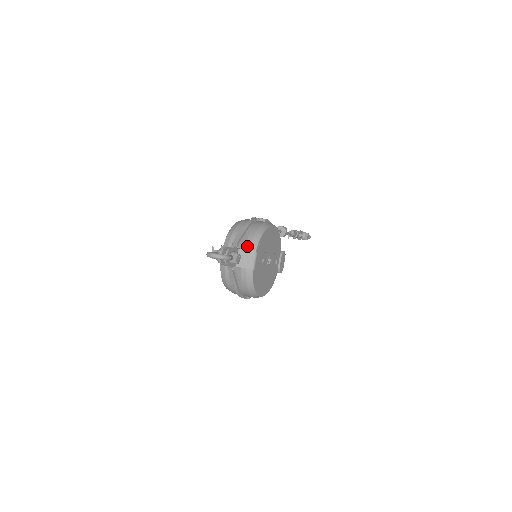
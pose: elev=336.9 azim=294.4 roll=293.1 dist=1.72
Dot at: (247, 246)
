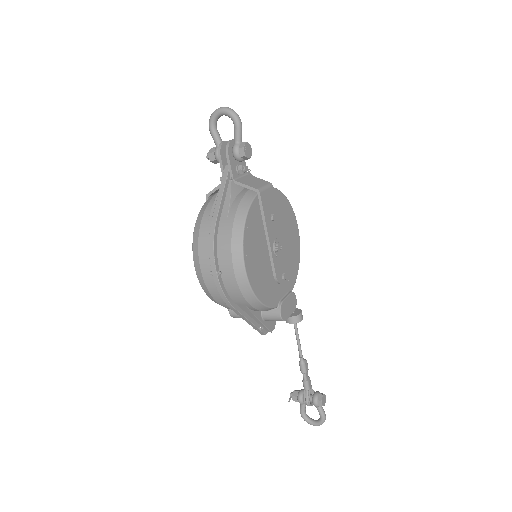
Dot at: occluded
